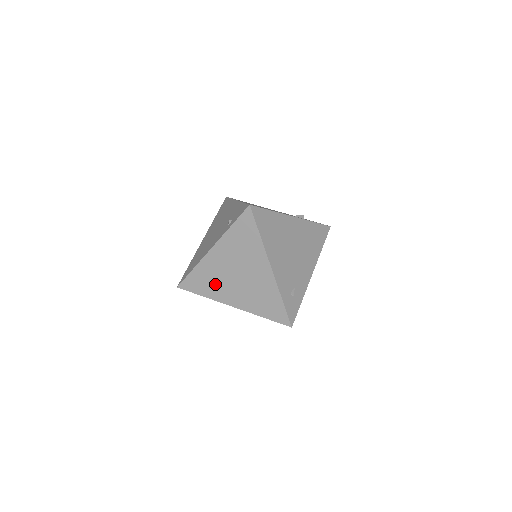
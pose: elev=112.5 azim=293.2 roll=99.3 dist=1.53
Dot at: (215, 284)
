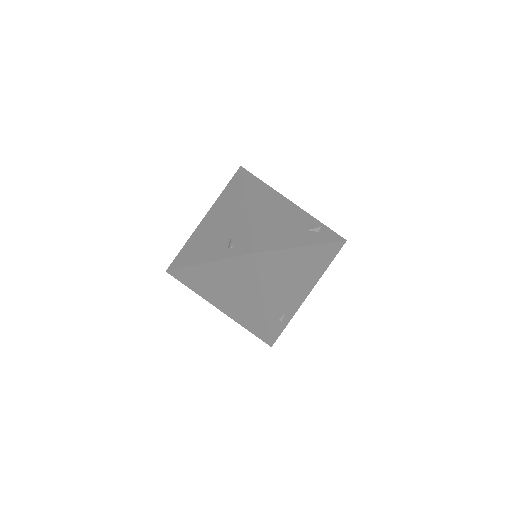
Dot at: (204, 288)
